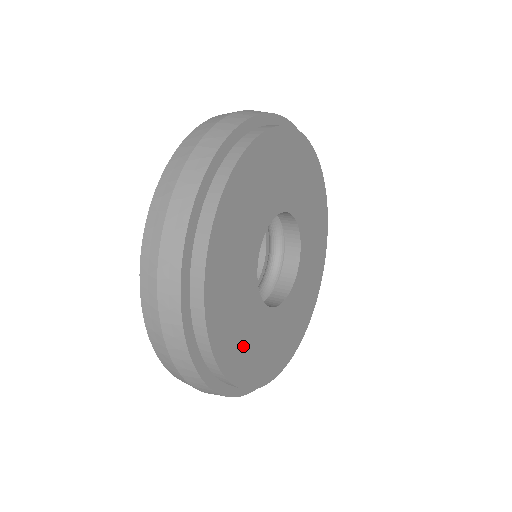
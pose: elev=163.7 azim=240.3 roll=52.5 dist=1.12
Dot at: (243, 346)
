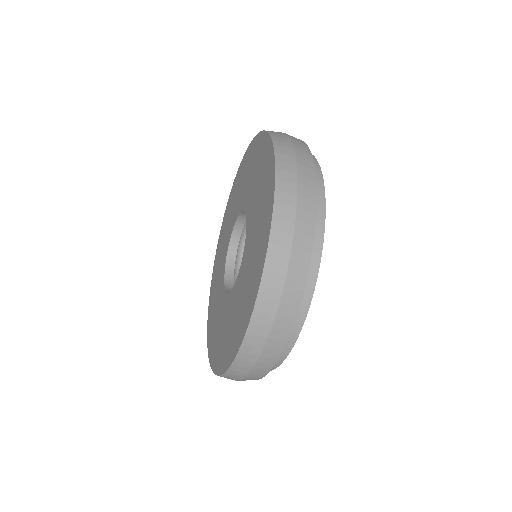
Dot at: occluded
